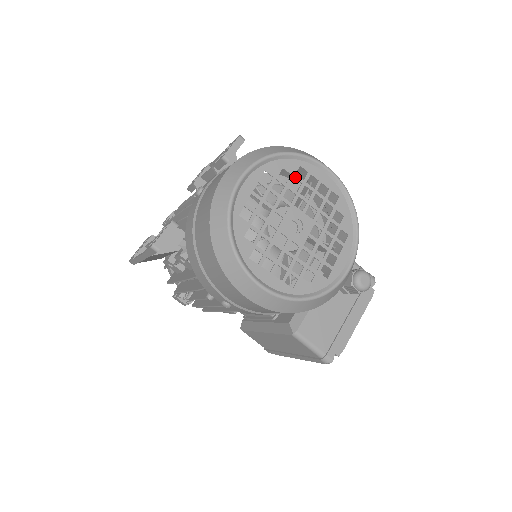
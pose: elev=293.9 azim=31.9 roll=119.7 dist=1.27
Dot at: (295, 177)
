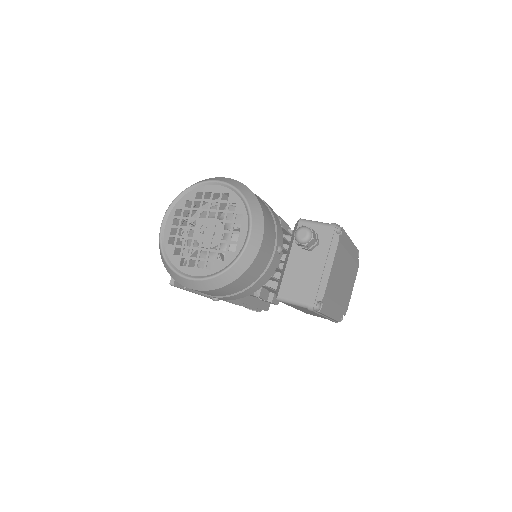
Dot at: occluded
